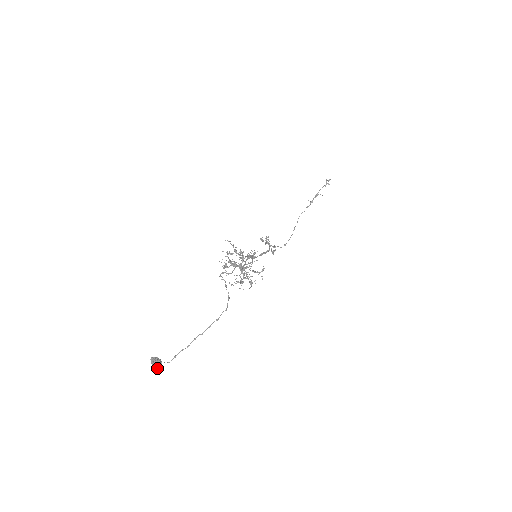
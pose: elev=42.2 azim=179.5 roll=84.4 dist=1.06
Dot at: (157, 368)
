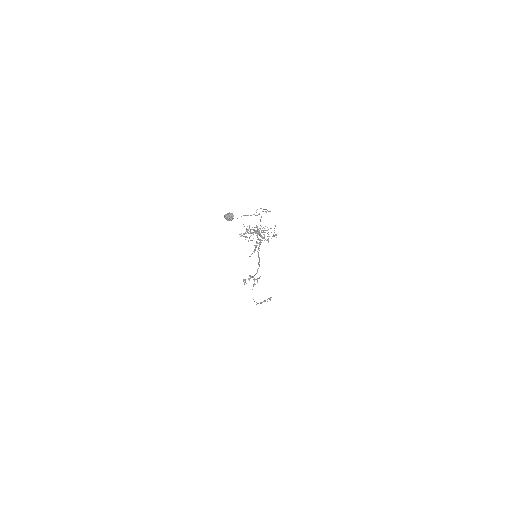
Dot at: (232, 217)
